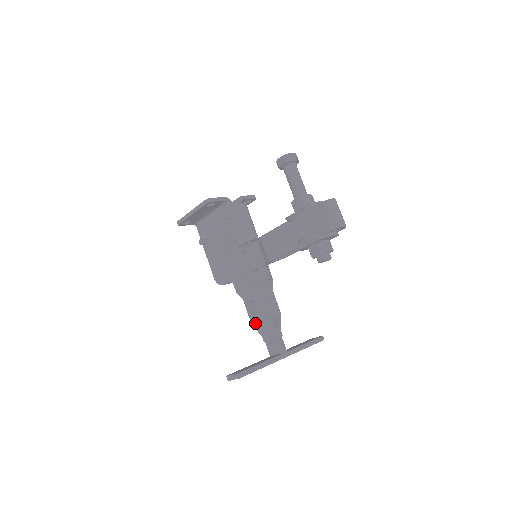
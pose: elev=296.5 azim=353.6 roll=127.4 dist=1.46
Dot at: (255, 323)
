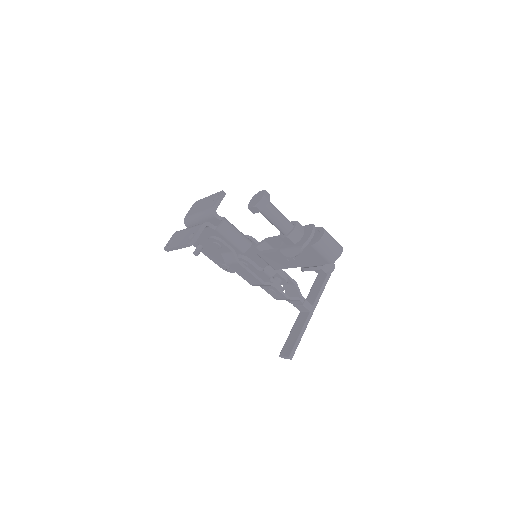
Dot at: (278, 299)
